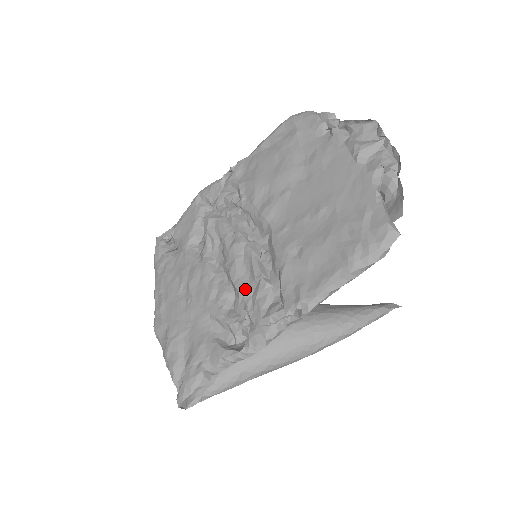
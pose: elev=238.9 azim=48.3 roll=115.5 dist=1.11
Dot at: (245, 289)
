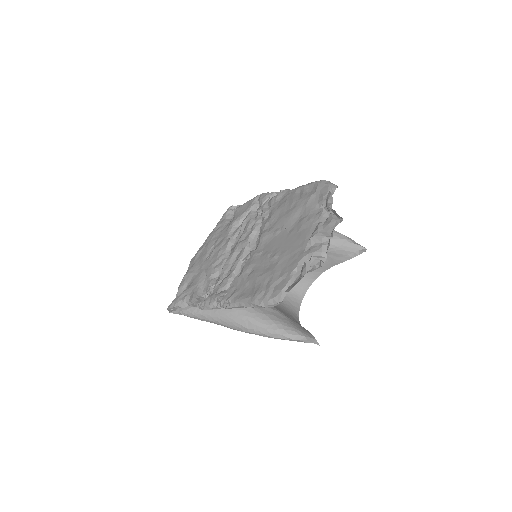
Dot at: (224, 272)
